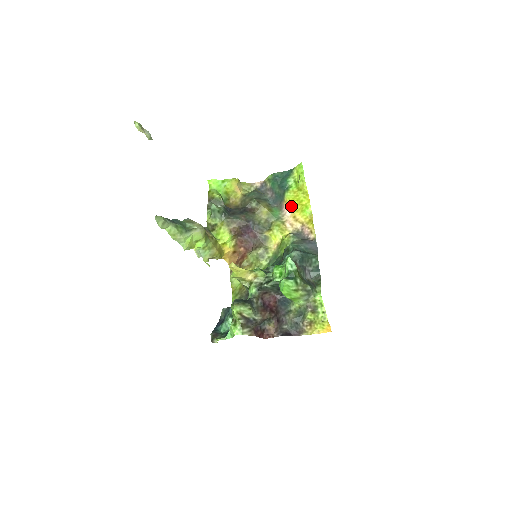
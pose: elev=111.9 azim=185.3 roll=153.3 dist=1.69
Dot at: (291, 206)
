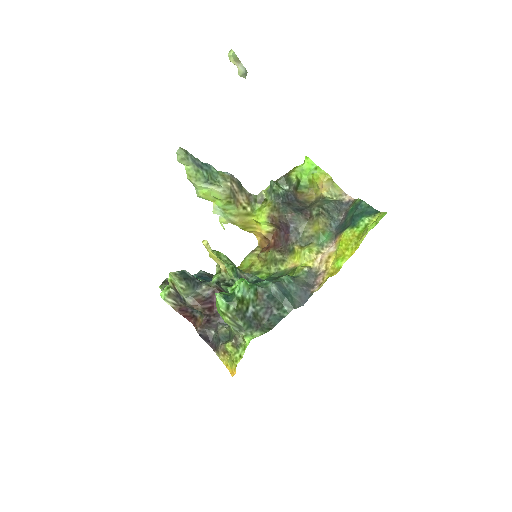
Dot at: (338, 244)
